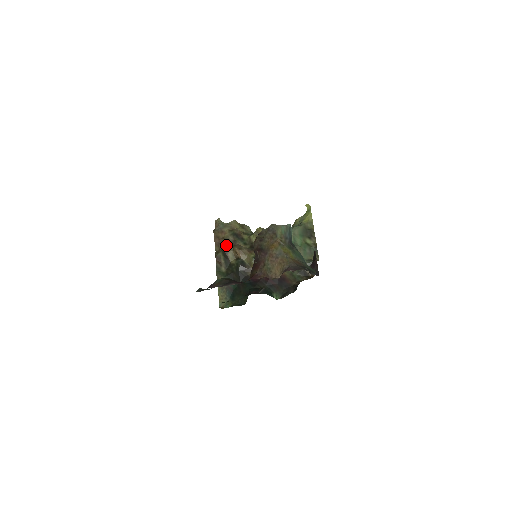
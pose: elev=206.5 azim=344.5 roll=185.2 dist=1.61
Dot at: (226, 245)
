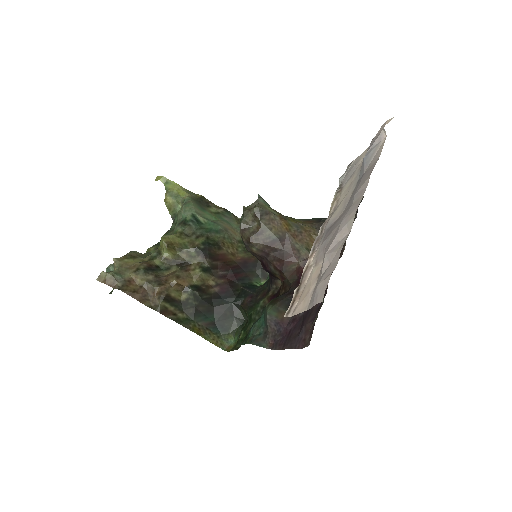
Dot at: (156, 289)
